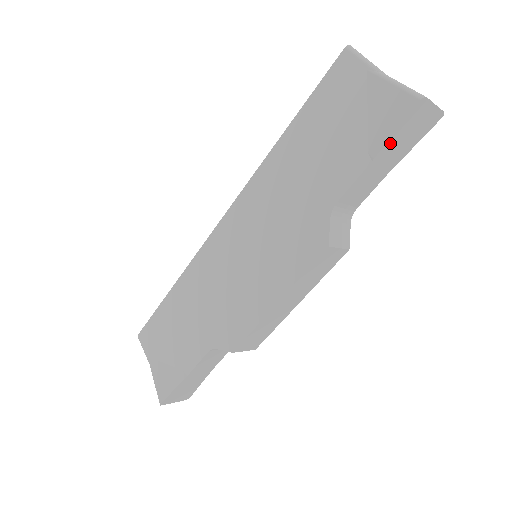
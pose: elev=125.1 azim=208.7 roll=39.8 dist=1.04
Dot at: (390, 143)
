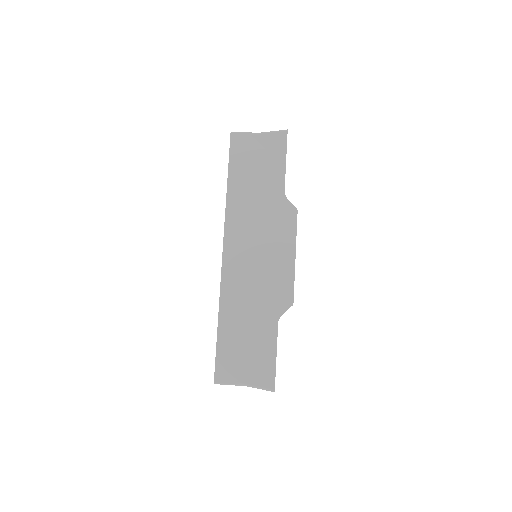
Dot at: occluded
